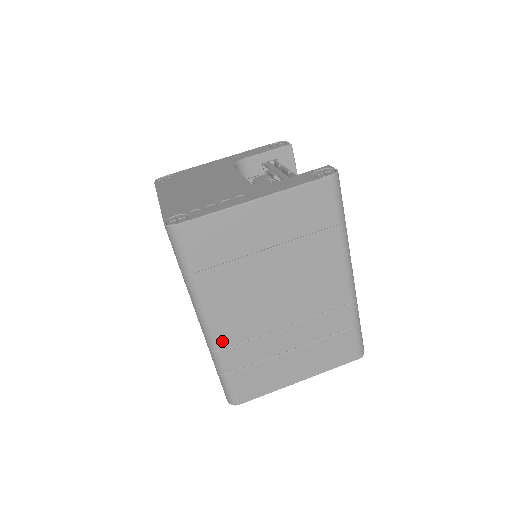
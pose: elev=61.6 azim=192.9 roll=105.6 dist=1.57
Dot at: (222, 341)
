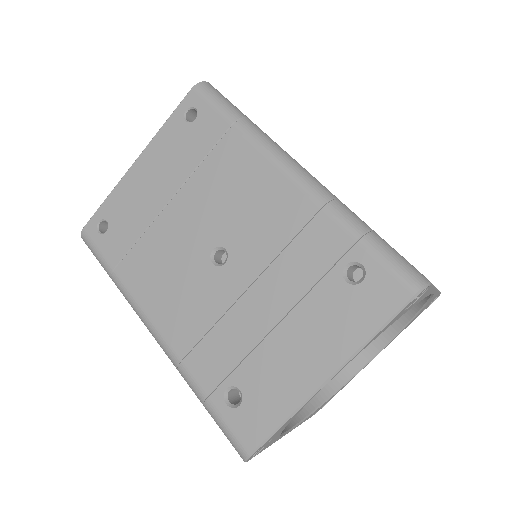
Dot at: (328, 190)
